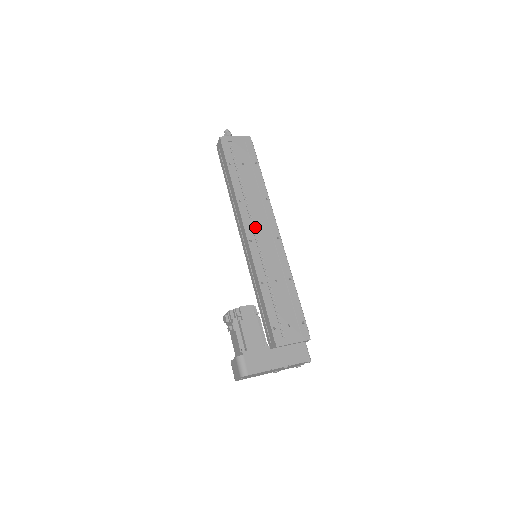
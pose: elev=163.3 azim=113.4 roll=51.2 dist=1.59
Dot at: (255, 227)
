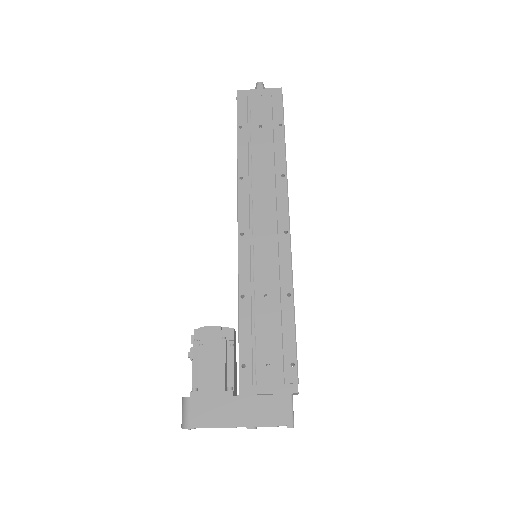
Dot at: (254, 215)
